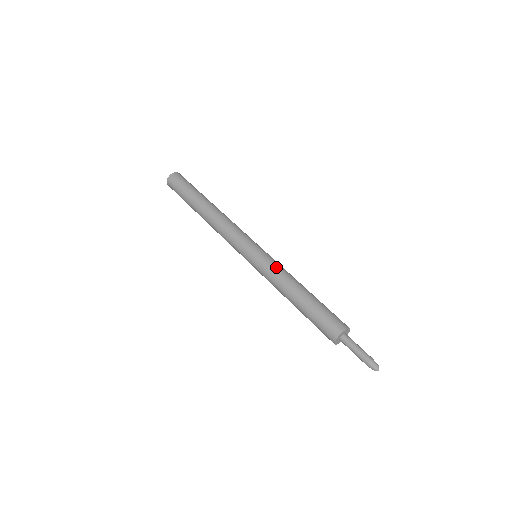
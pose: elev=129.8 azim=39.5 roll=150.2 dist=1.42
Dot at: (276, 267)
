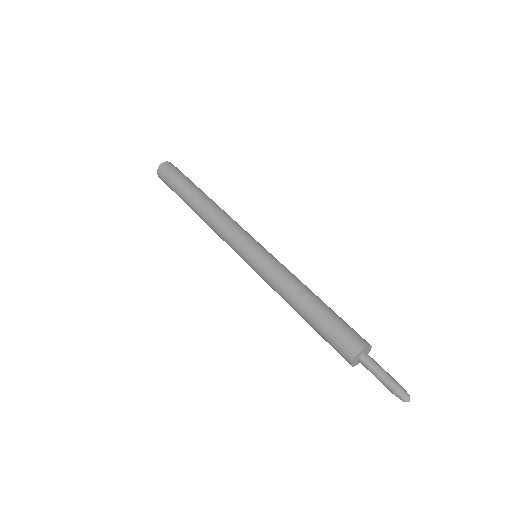
Dot at: (280, 268)
